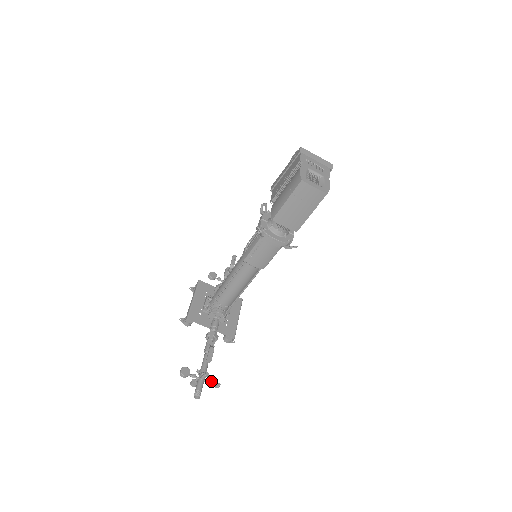
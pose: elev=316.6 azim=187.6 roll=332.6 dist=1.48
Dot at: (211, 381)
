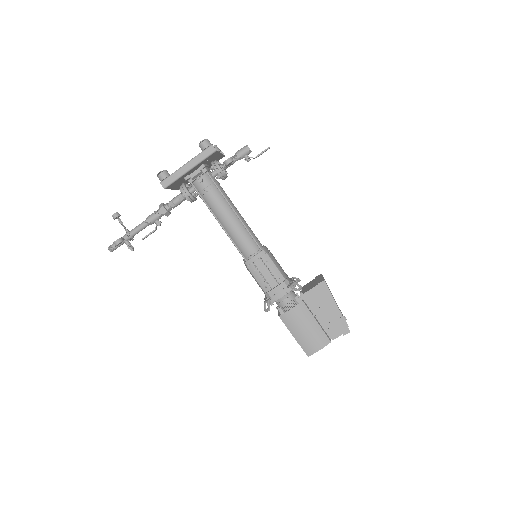
Dot at: occluded
